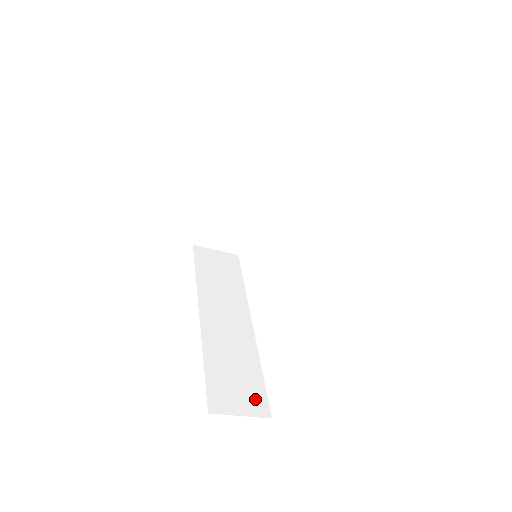
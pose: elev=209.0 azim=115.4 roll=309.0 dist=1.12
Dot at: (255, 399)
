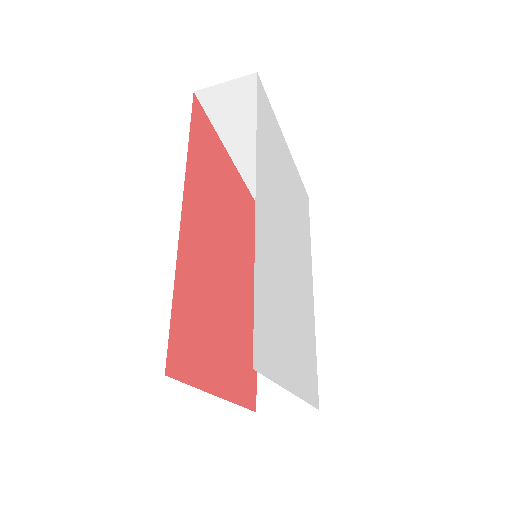
Dot at: occluded
